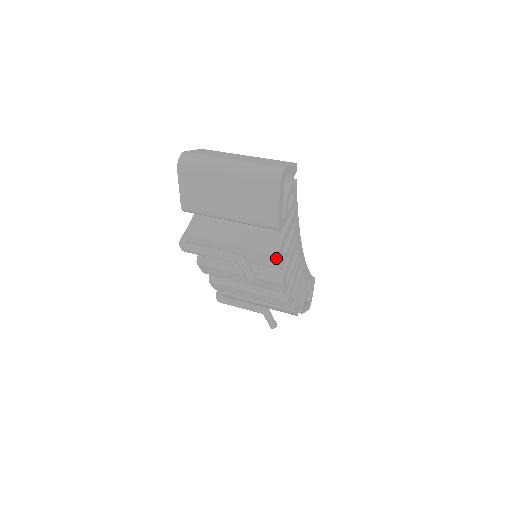
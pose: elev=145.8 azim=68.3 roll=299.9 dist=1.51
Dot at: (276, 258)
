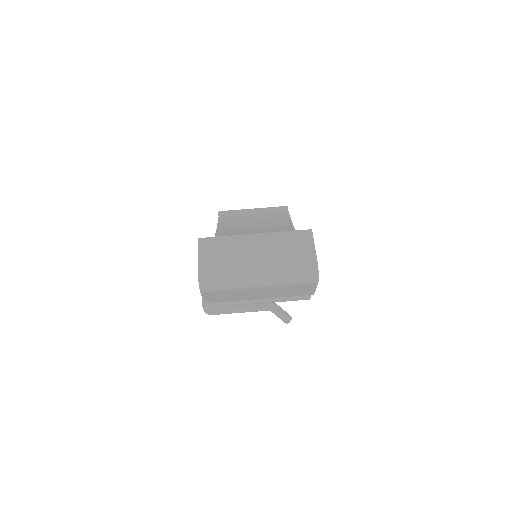
Dot at: (307, 299)
